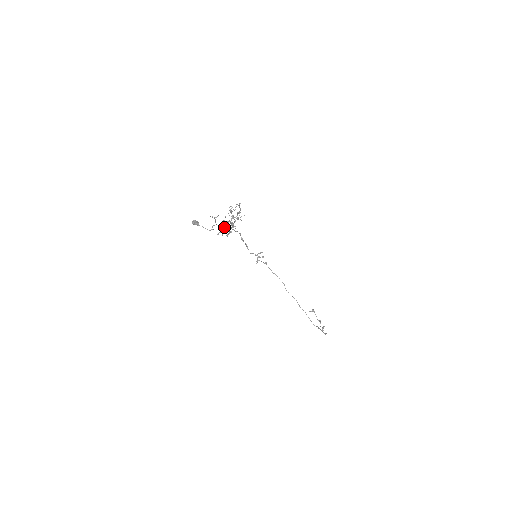
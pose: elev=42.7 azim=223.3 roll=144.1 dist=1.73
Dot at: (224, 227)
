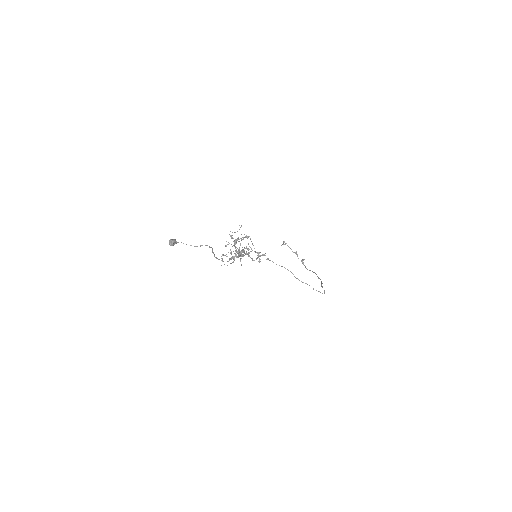
Dot at: occluded
